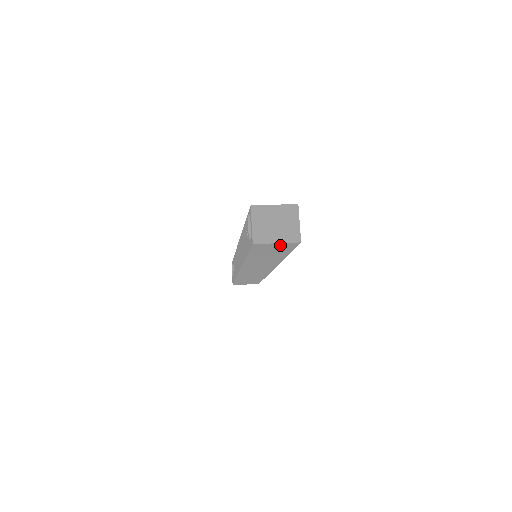
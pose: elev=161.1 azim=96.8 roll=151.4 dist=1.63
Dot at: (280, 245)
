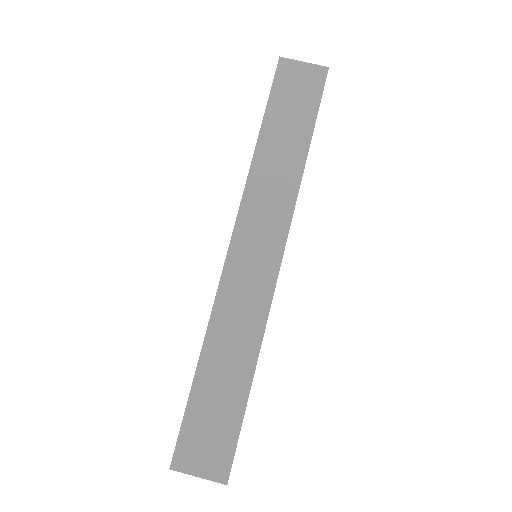
Dot at: occluded
